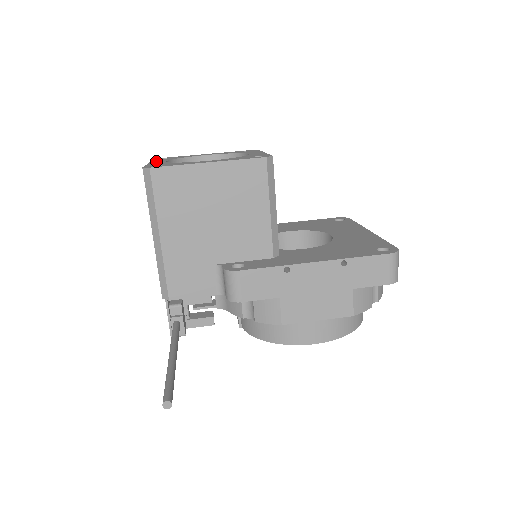
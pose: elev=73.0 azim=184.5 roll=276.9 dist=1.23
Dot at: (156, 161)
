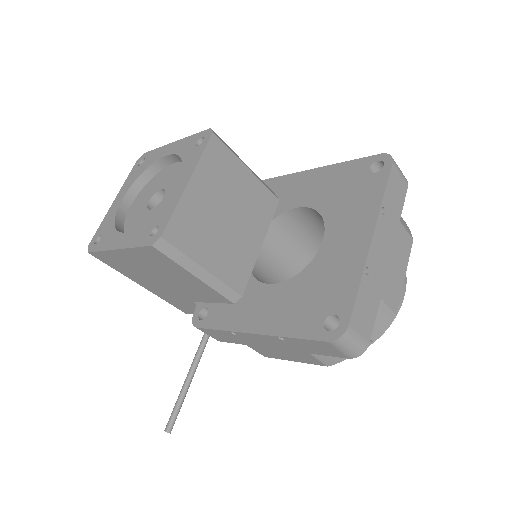
Dot at: (121, 192)
